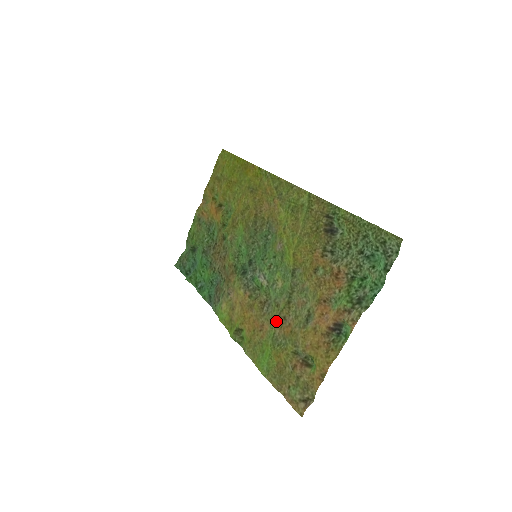
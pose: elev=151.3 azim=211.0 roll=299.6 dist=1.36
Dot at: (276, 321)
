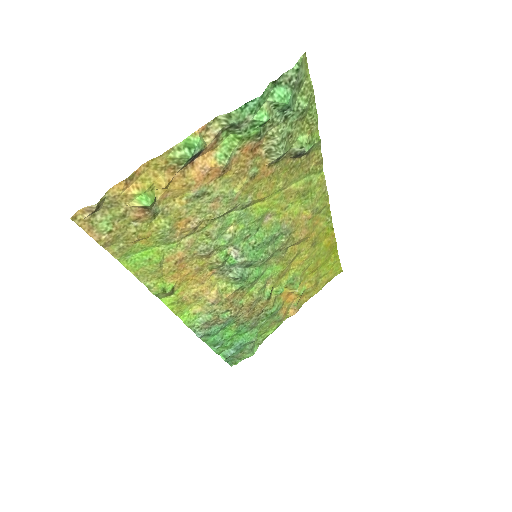
Dot at: (188, 236)
